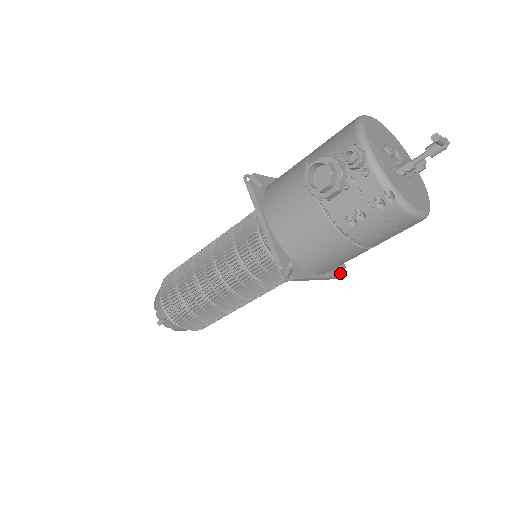
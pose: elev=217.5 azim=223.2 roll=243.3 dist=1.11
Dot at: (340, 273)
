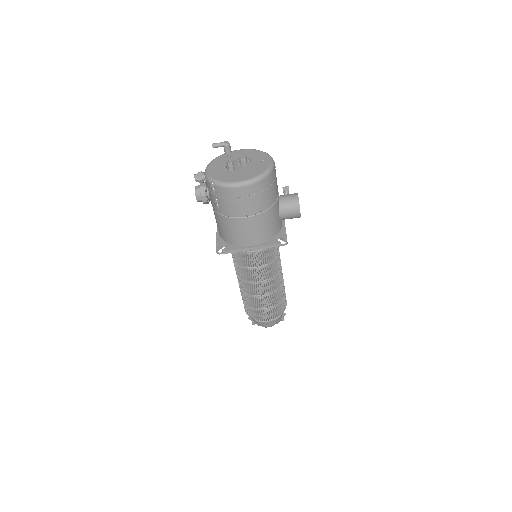
Dot at: (276, 242)
